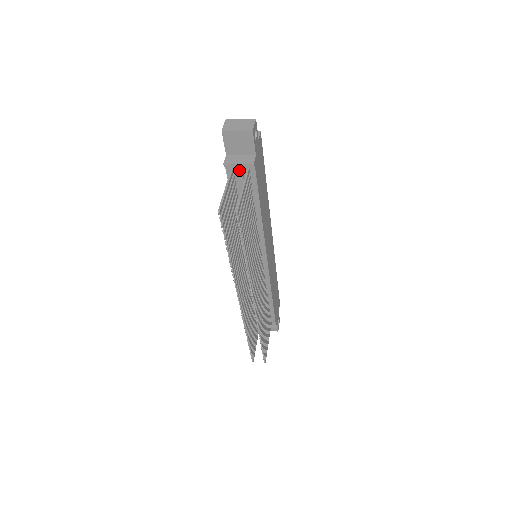
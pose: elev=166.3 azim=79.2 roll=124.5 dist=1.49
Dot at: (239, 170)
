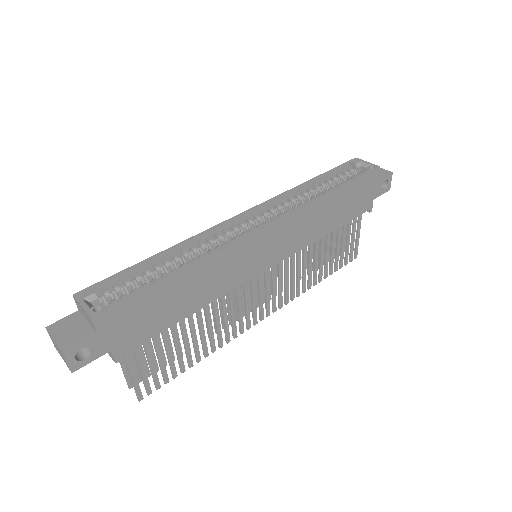
Dot at: occluded
